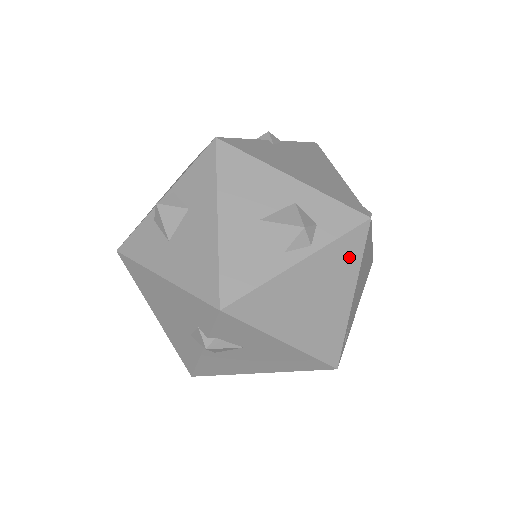
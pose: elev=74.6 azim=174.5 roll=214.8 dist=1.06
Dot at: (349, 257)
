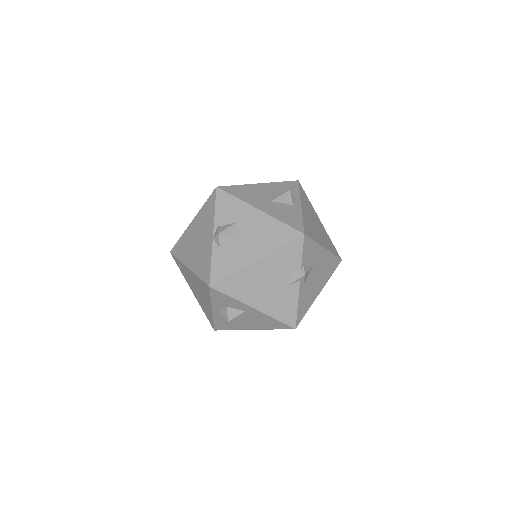
Dot at: (307, 200)
